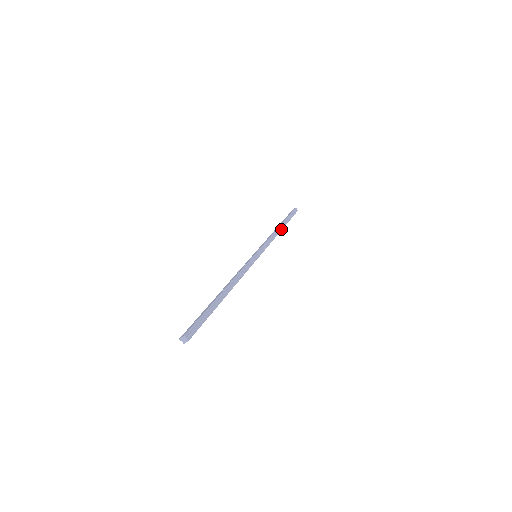
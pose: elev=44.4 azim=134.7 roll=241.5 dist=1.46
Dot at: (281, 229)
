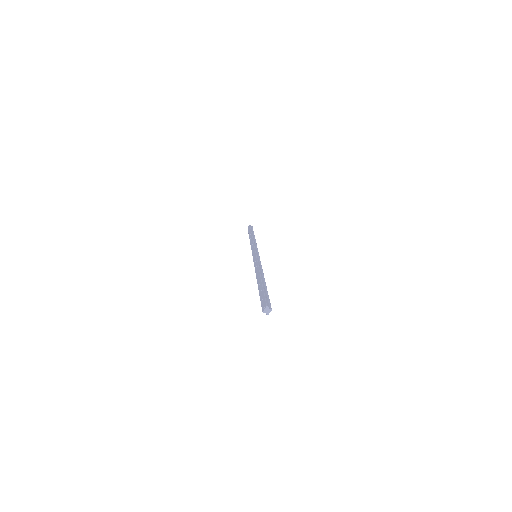
Dot at: occluded
